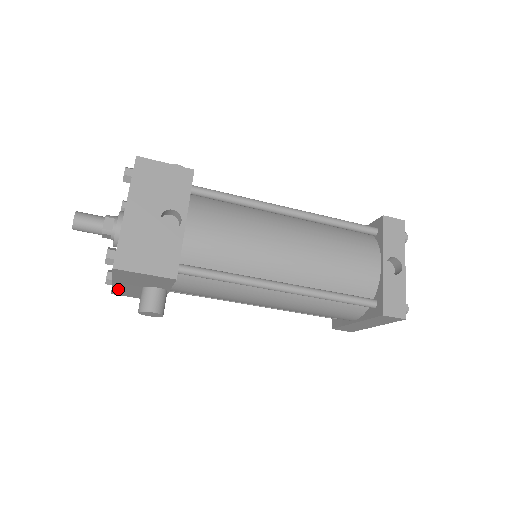
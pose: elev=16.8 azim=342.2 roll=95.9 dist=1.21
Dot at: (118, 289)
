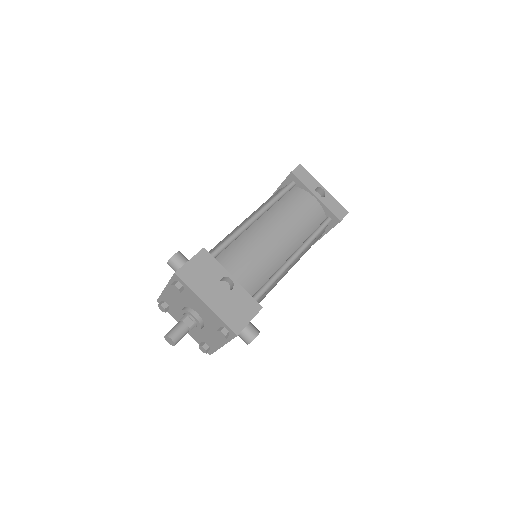
Dot at: occluded
